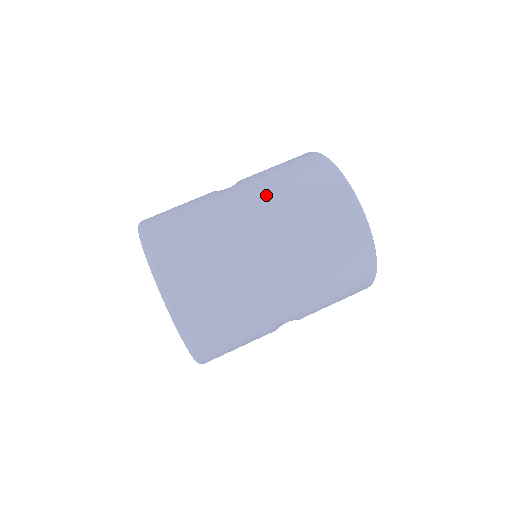
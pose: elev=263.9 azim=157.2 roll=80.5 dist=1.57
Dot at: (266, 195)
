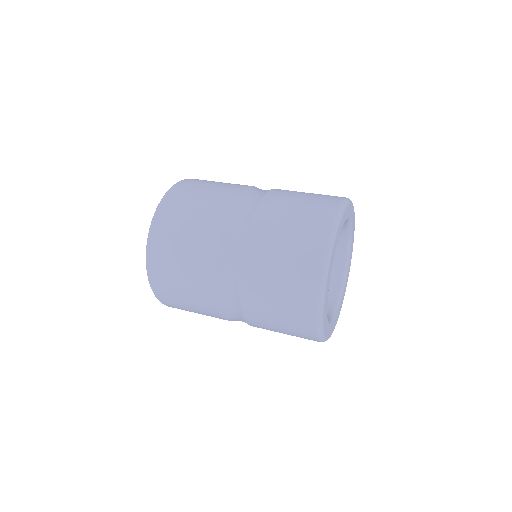
Dot at: (253, 249)
